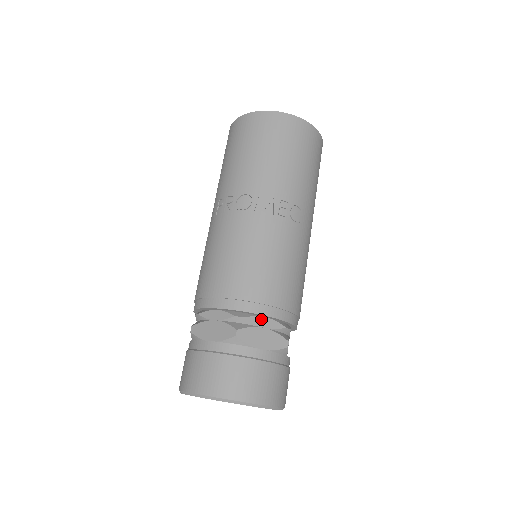
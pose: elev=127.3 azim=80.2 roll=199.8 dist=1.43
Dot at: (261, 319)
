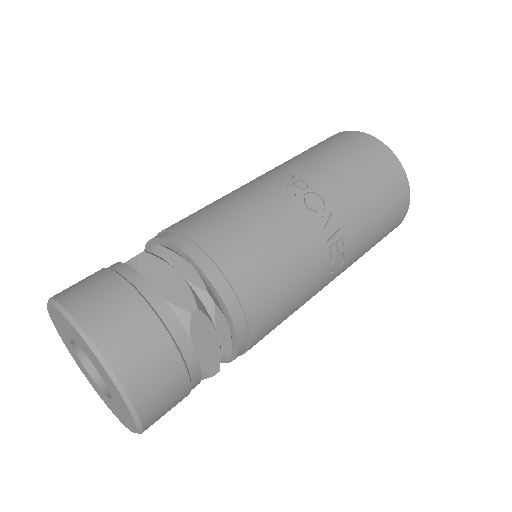
Dot at: (224, 322)
